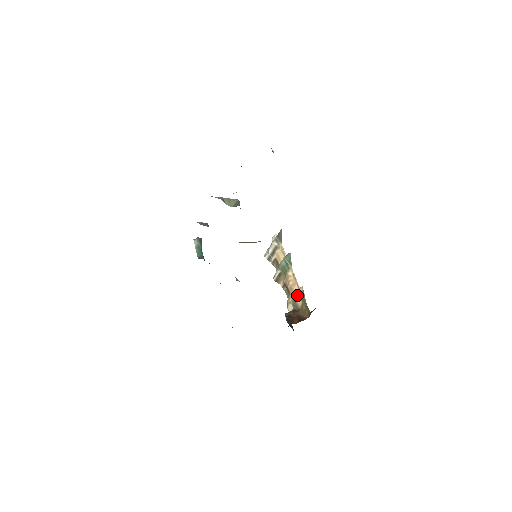
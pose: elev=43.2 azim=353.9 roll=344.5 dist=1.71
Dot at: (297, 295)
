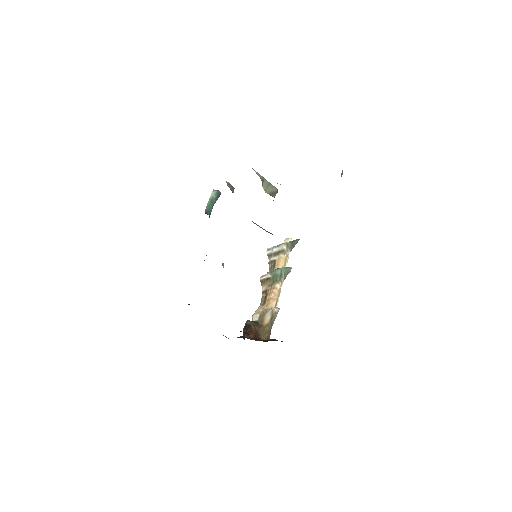
Dot at: (270, 312)
